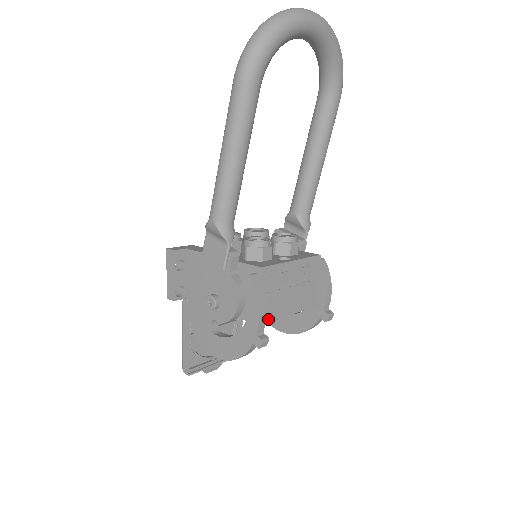
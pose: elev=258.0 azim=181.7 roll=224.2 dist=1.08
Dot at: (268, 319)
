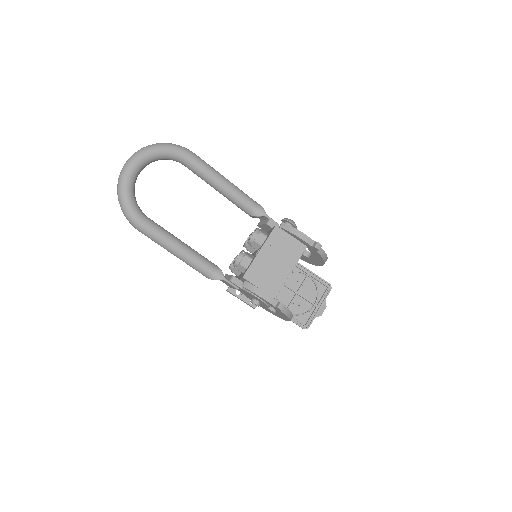
Dot at: (277, 290)
